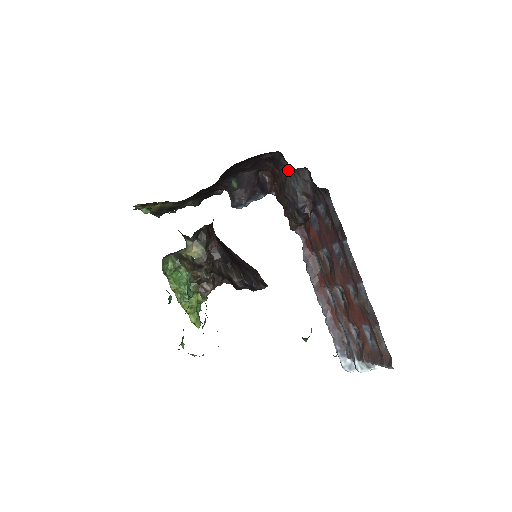
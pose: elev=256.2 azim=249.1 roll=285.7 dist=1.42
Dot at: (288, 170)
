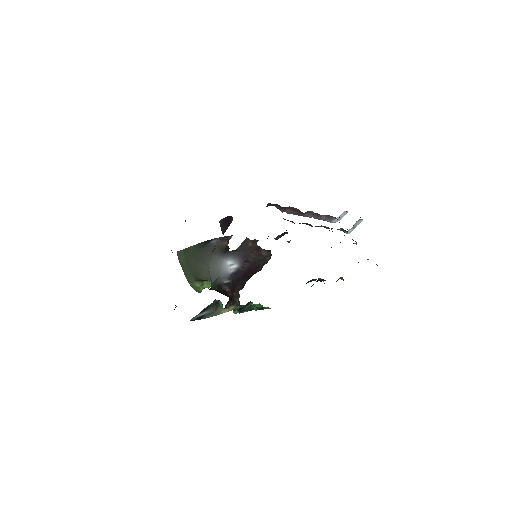
Dot at: occluded
